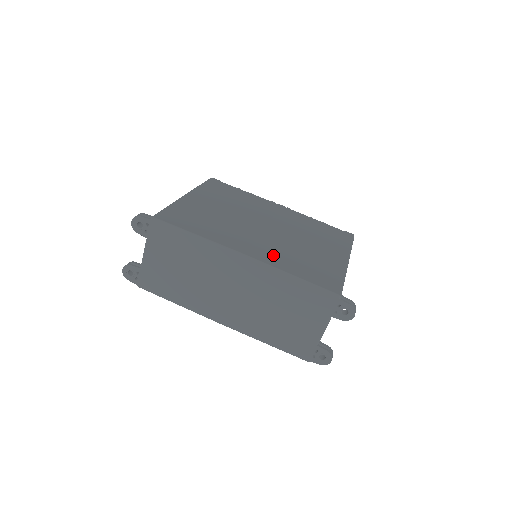
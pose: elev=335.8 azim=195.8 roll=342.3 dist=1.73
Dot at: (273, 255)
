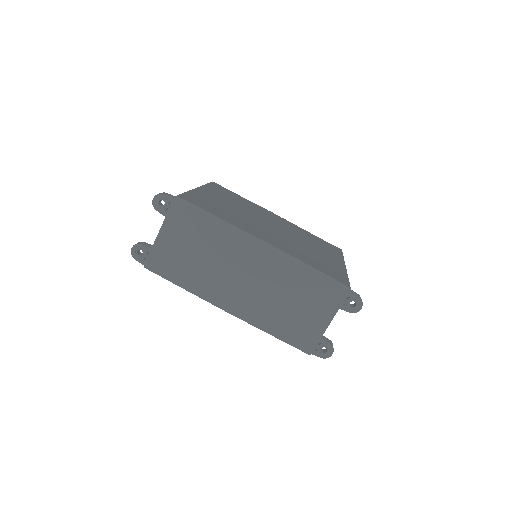
Dot at: (287, 247)
